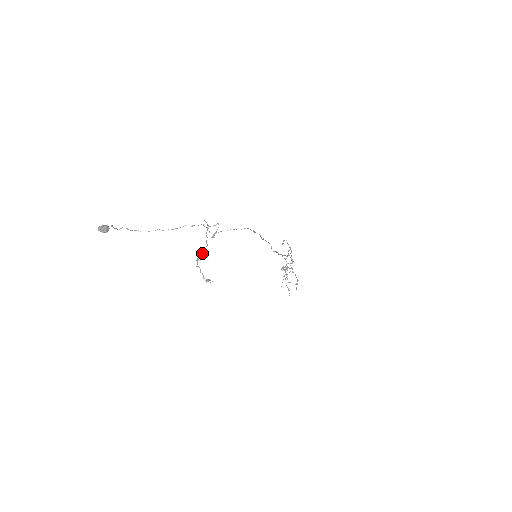
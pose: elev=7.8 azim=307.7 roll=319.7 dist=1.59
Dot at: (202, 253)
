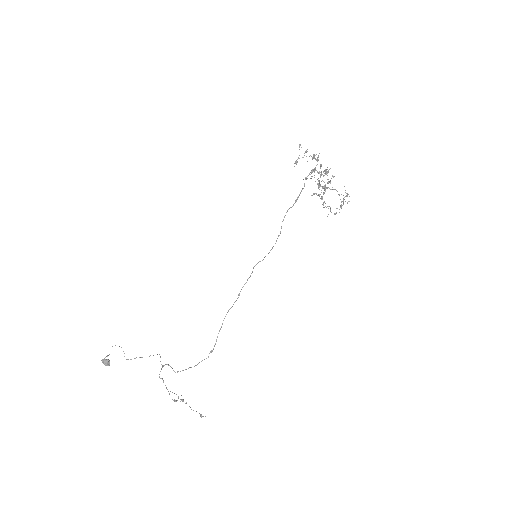
Dot at: occluded
